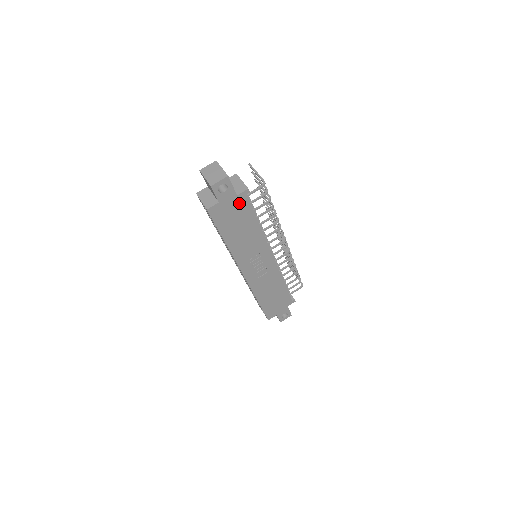
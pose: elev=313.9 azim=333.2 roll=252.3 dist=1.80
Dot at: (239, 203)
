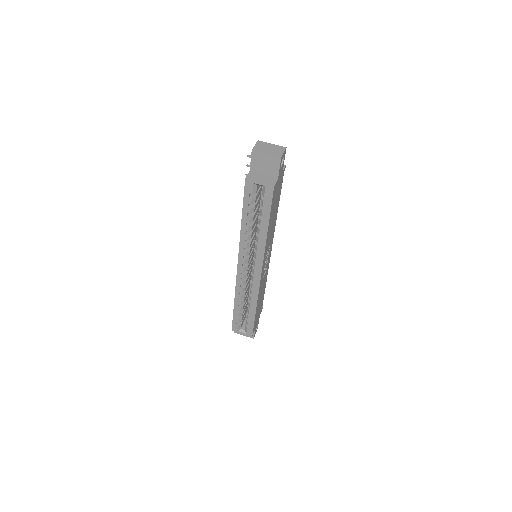
Dot at: (280, 181)
